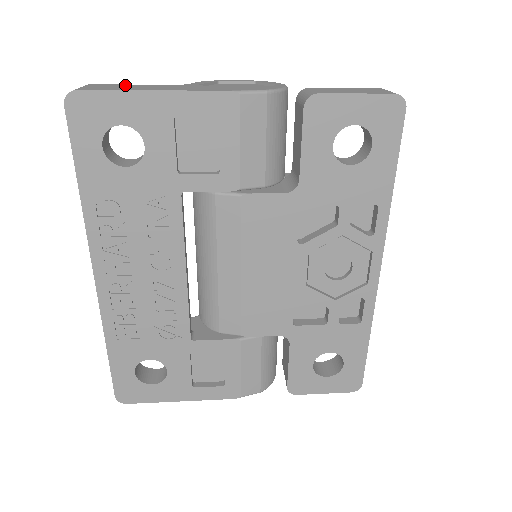
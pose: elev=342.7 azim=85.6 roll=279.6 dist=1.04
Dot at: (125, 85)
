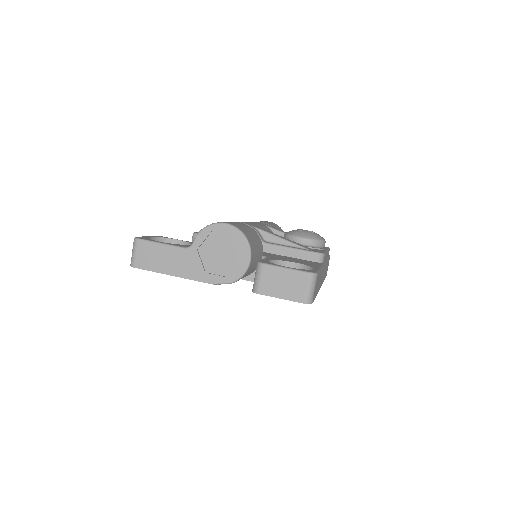
Dot at: (156, 249)
